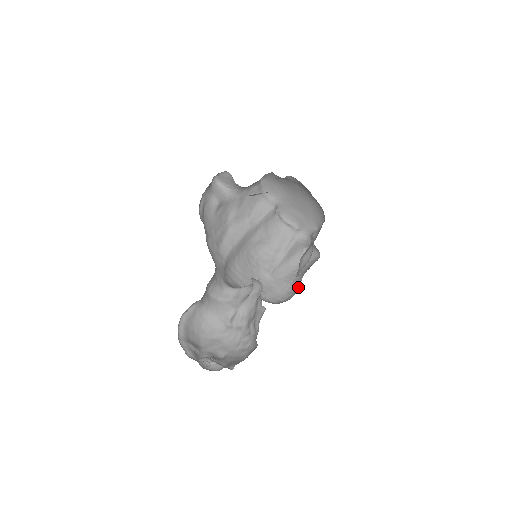
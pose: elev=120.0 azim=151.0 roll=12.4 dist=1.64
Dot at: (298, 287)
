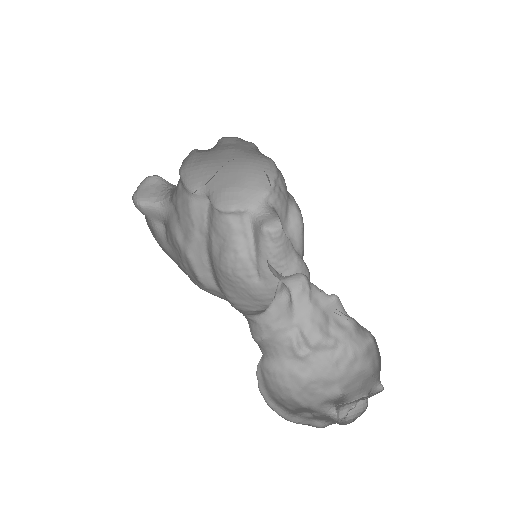
Dot at: (301, 266)
